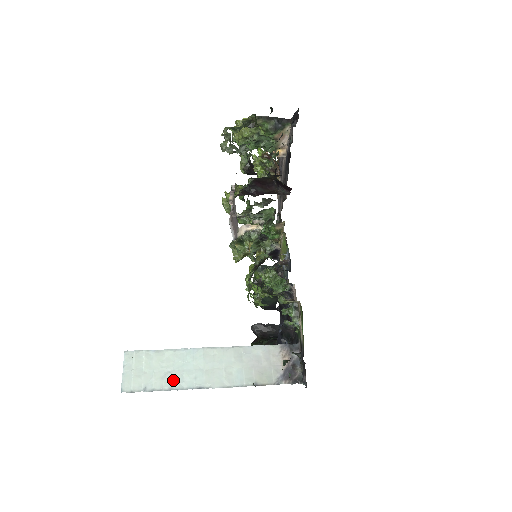
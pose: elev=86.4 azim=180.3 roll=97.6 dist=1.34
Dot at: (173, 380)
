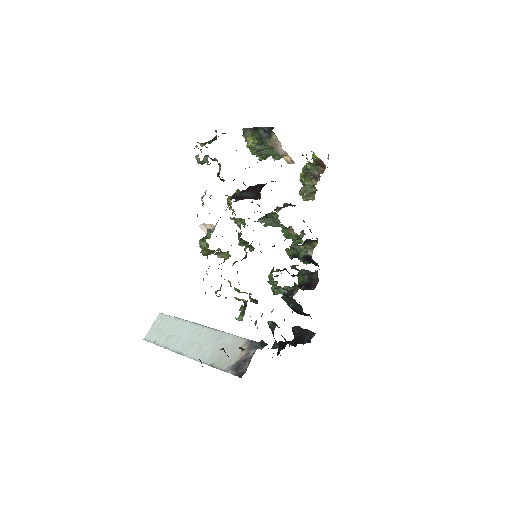
Dot at: (170, 342)
